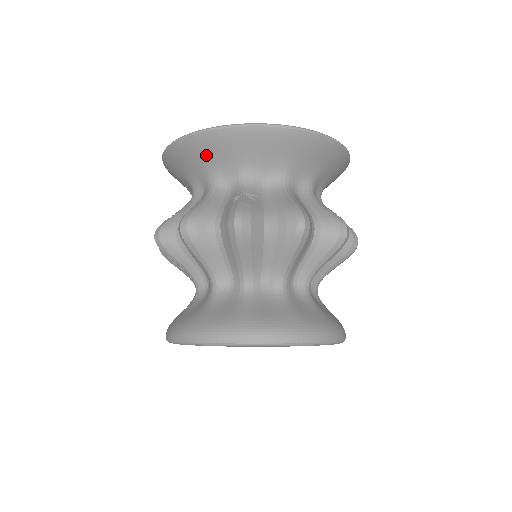
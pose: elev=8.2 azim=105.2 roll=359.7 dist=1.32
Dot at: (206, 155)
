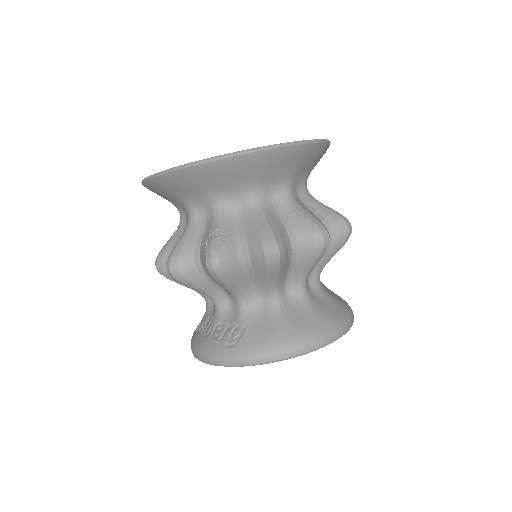
Dot at: (260, 170)
